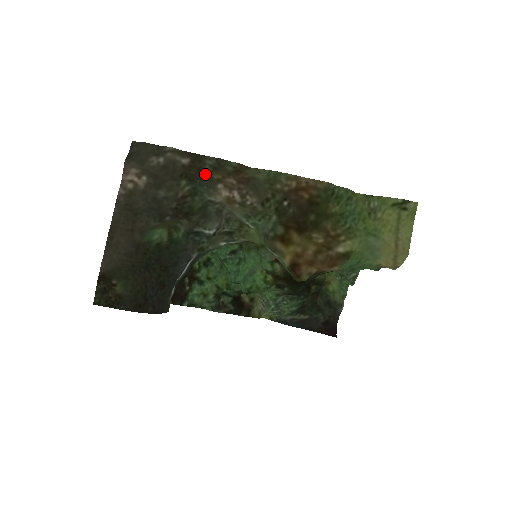
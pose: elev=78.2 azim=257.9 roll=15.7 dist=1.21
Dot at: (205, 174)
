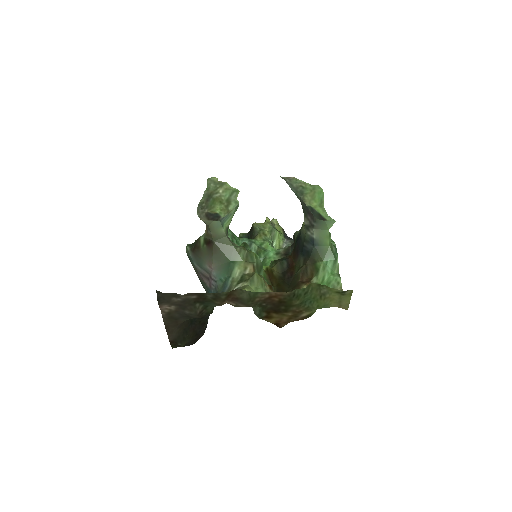
Dot at: (209, 300)
